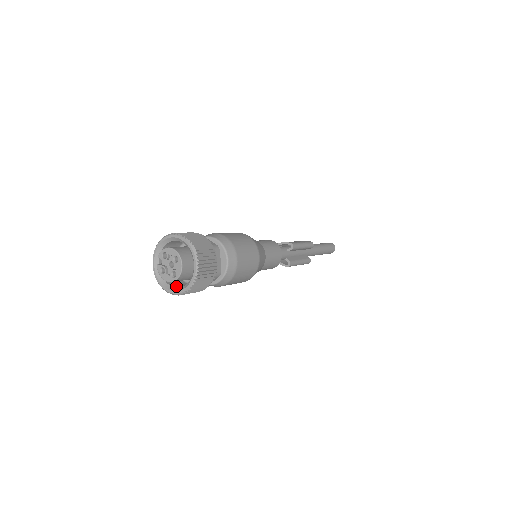
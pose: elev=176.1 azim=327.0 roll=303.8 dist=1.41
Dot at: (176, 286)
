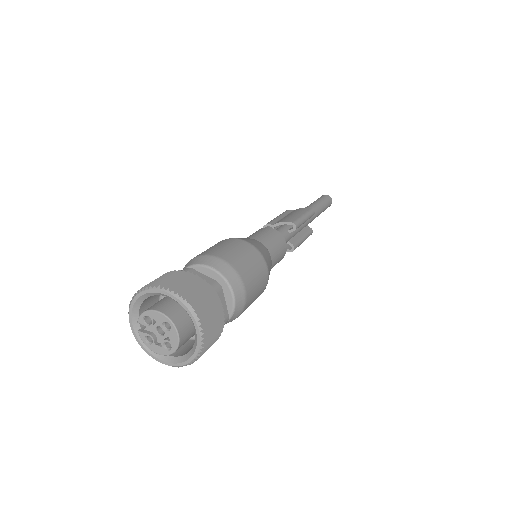
Dot at: occluded
